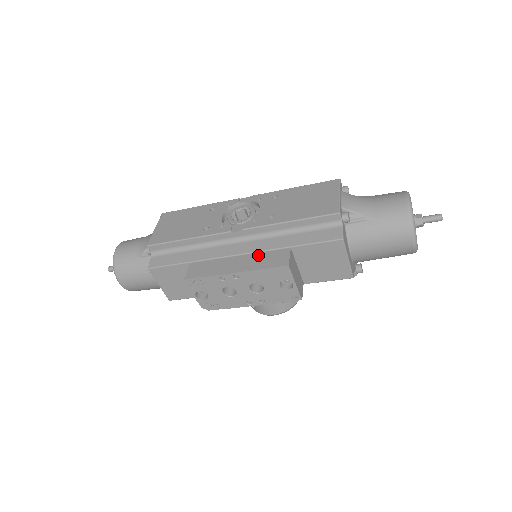
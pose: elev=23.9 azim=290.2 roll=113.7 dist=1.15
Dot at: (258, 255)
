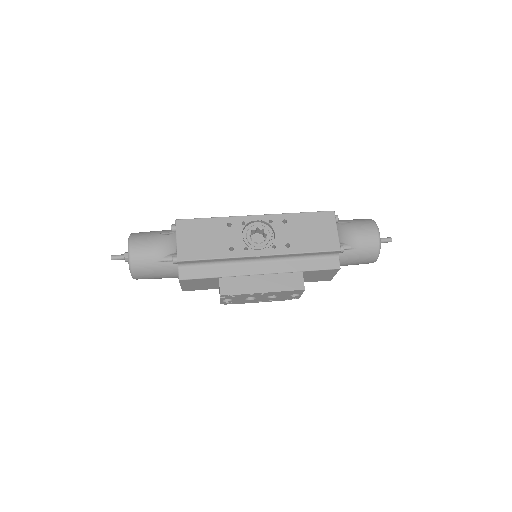
Dot at: (278, 276)
